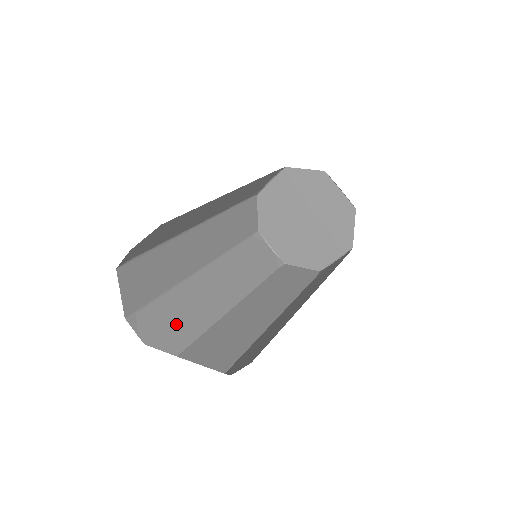
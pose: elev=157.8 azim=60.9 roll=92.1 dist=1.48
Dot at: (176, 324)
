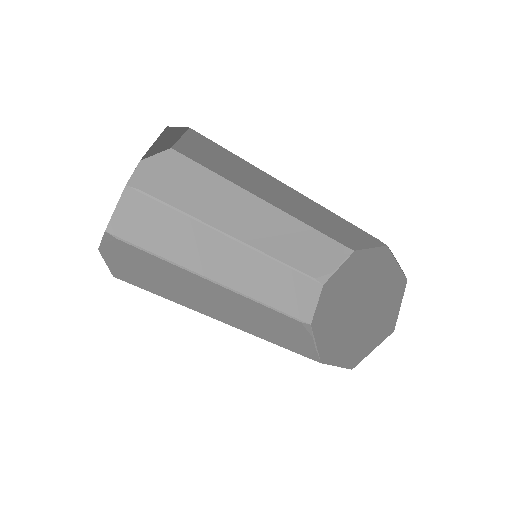
Dot at: (142, 270)
